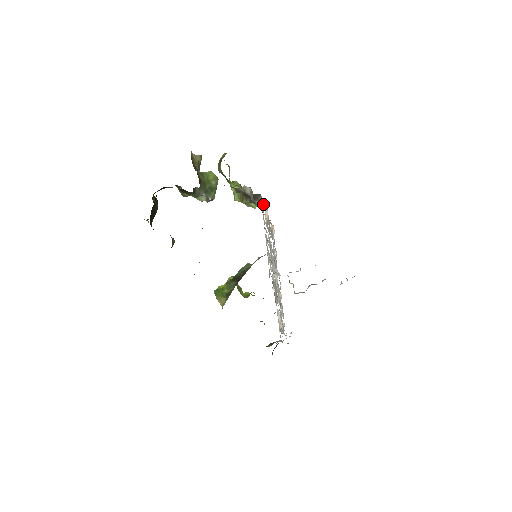
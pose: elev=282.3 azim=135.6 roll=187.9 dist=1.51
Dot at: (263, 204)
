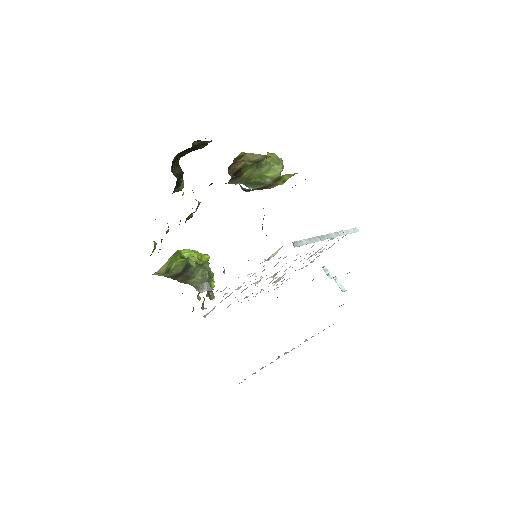
Dot at: occluded
